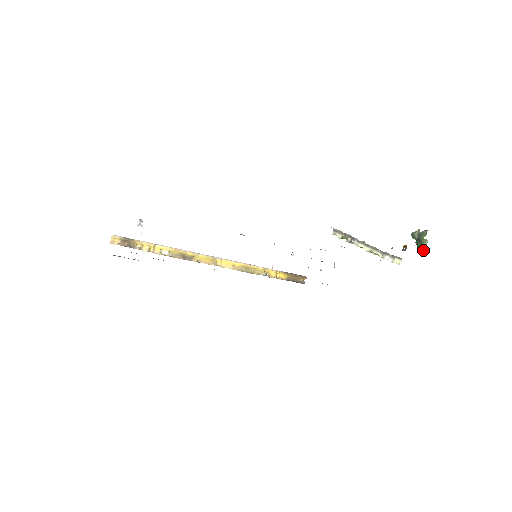
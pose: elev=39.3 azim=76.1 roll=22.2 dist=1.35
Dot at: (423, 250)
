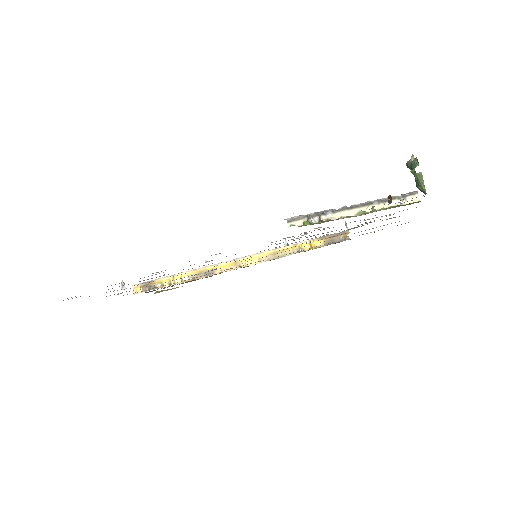
Dot at: (421, 187)
